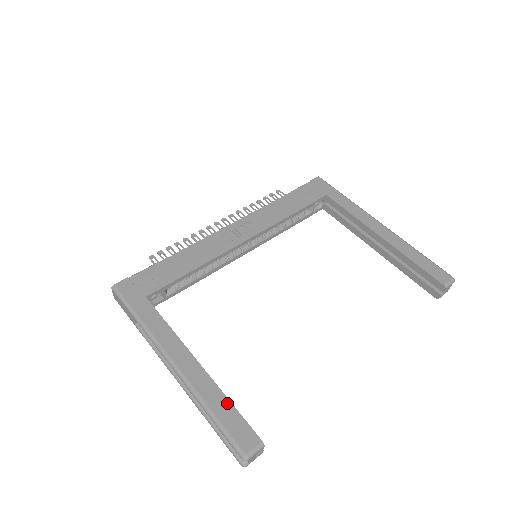
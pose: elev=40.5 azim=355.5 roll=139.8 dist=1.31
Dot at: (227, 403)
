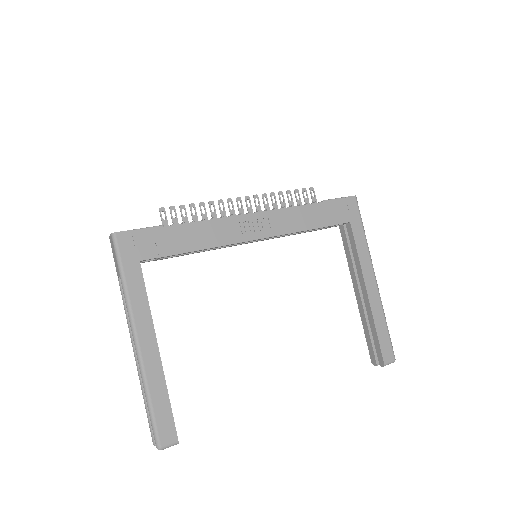
Dot at: (166, 398)
